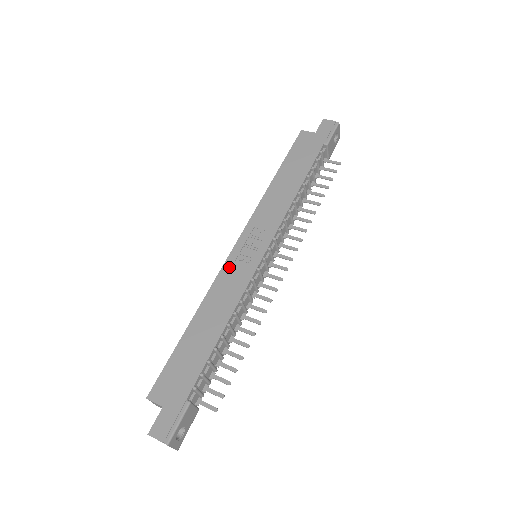
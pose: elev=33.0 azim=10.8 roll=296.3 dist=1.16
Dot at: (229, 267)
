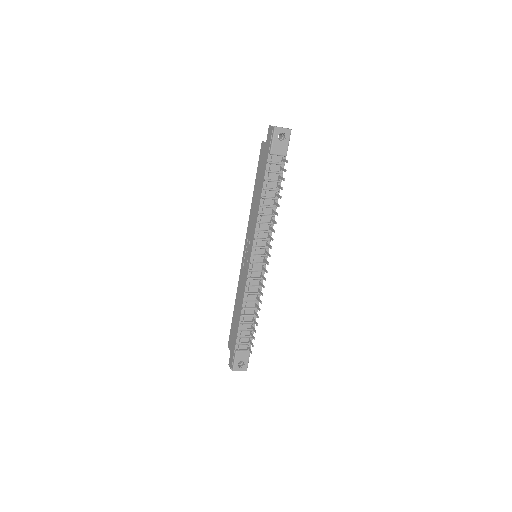
Dot at: (242, 269)
